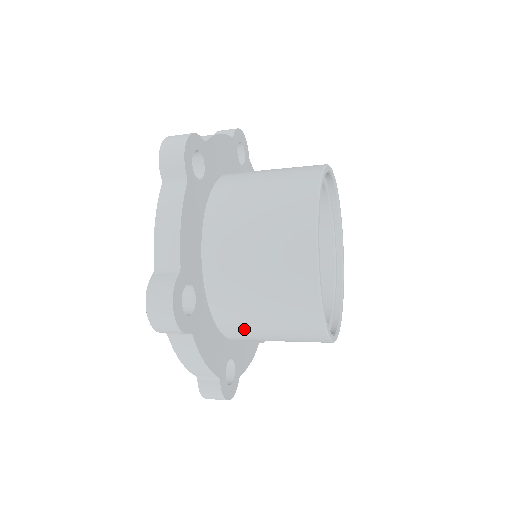
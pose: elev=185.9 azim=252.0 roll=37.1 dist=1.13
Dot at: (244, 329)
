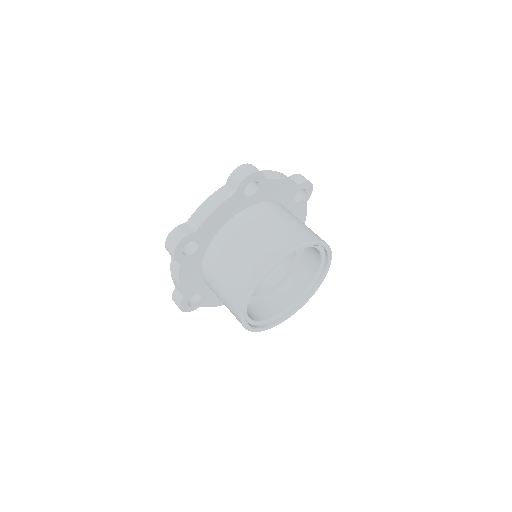
Dot at: (211, 284)
